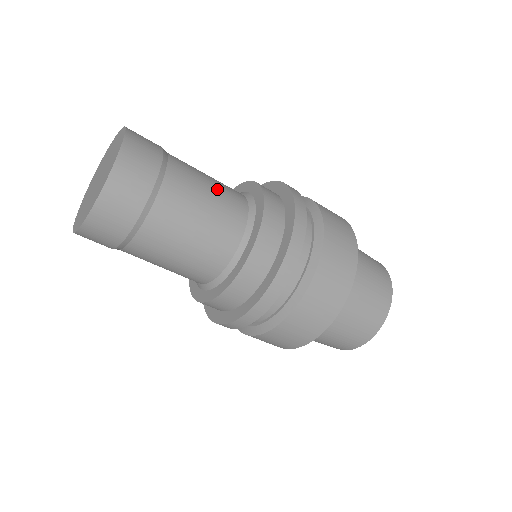
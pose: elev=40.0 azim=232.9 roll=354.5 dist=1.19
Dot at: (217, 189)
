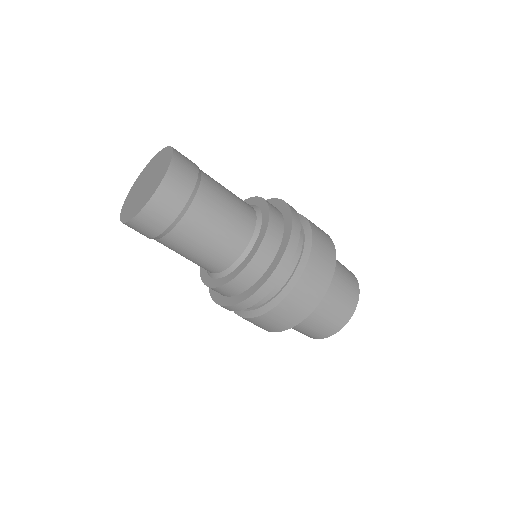
Dot at: occluded
